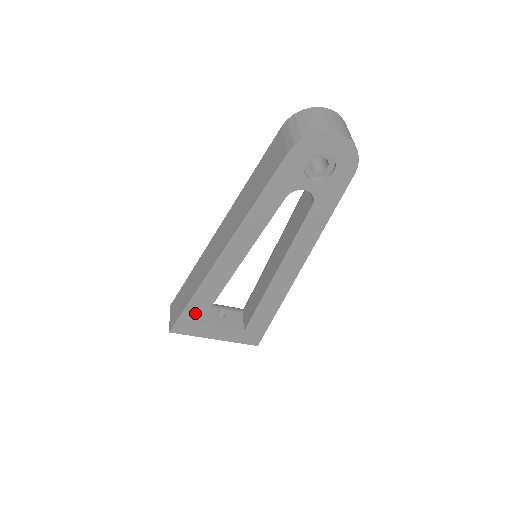
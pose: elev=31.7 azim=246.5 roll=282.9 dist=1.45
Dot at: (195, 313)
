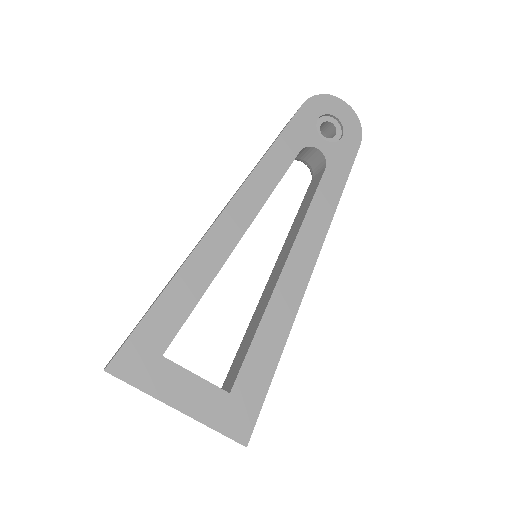
Dot at: (162, 326)
